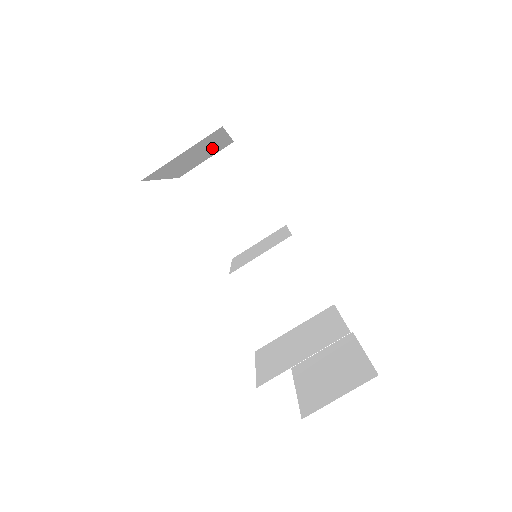
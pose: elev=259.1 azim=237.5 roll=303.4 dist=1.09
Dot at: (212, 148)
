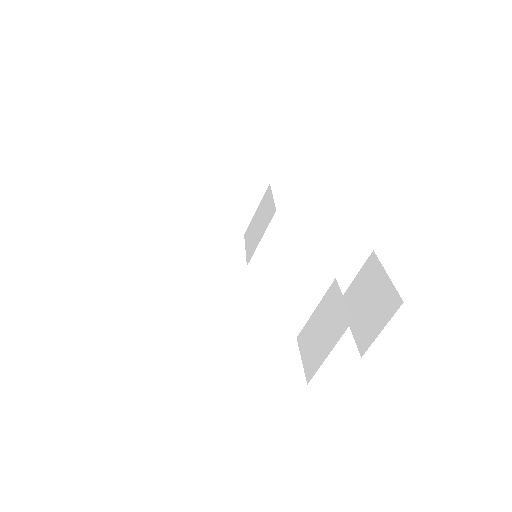
Dot at: occluded
